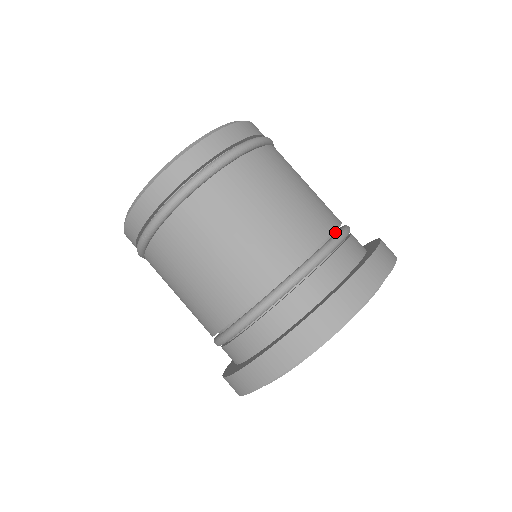
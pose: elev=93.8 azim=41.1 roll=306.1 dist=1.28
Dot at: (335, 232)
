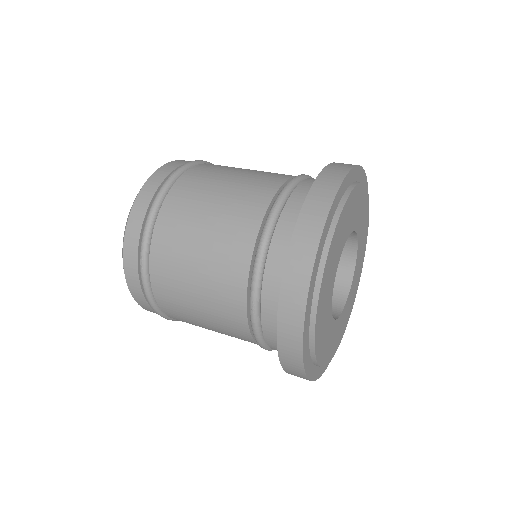
Dot at: occluded
